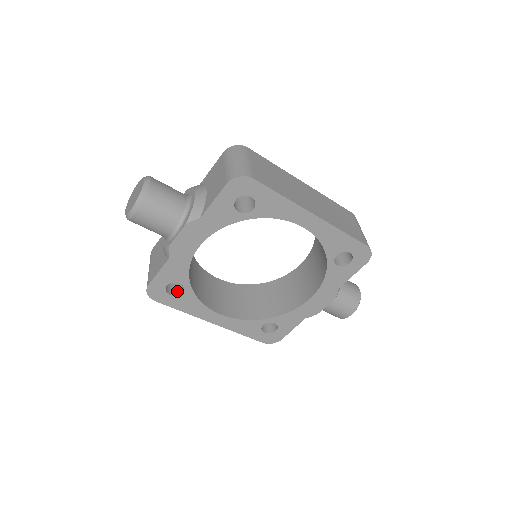
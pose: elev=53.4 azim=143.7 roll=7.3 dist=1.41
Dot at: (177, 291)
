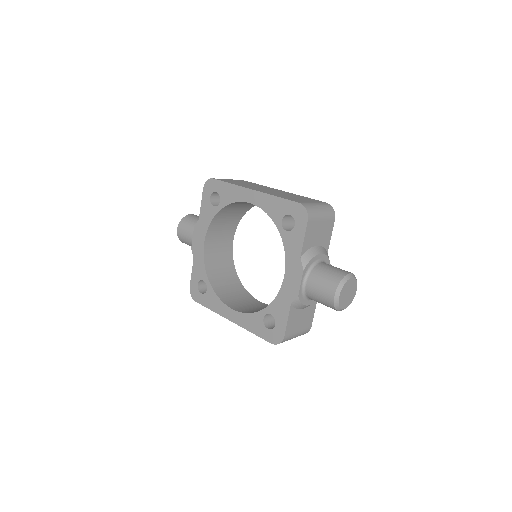
Dot at: occluded
